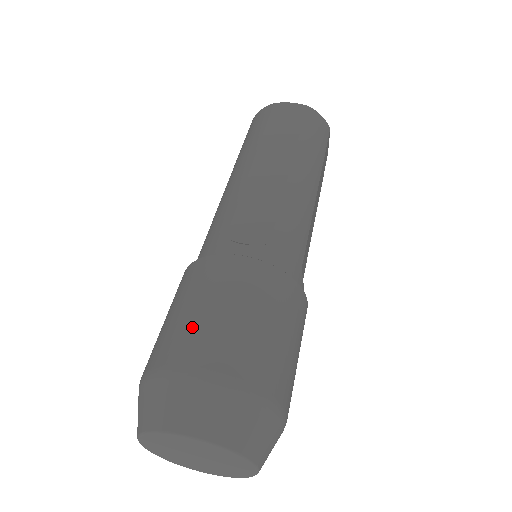
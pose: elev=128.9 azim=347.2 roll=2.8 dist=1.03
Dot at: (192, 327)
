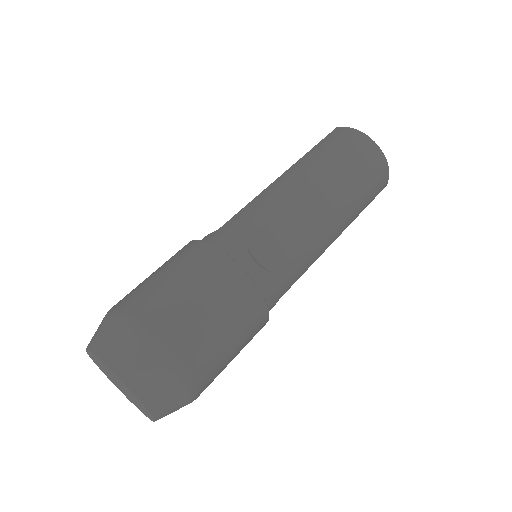
Dot at: (177, 309)
